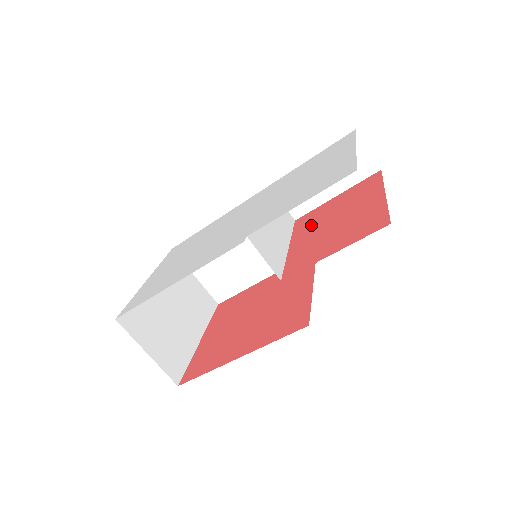
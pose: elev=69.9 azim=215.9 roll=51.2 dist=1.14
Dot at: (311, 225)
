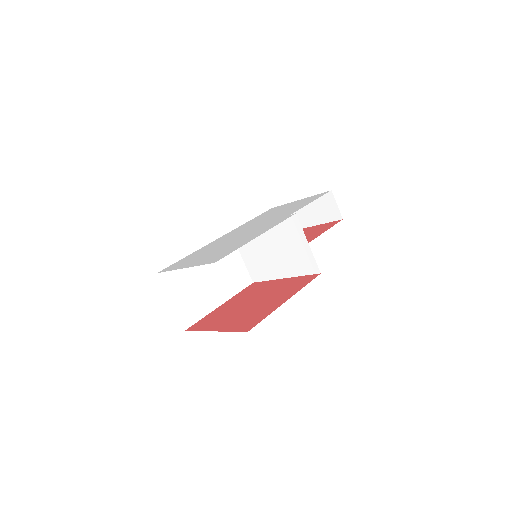
Dot at: occluded
